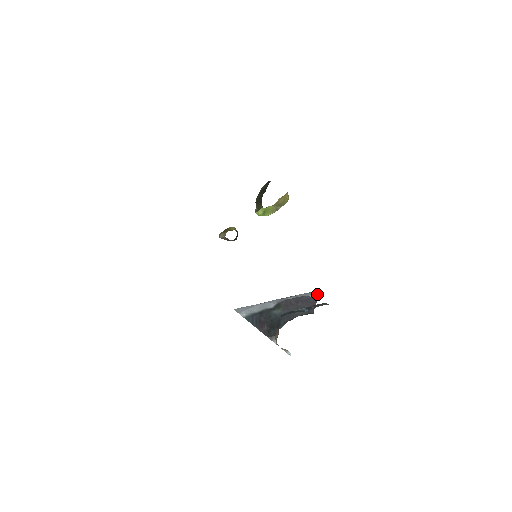
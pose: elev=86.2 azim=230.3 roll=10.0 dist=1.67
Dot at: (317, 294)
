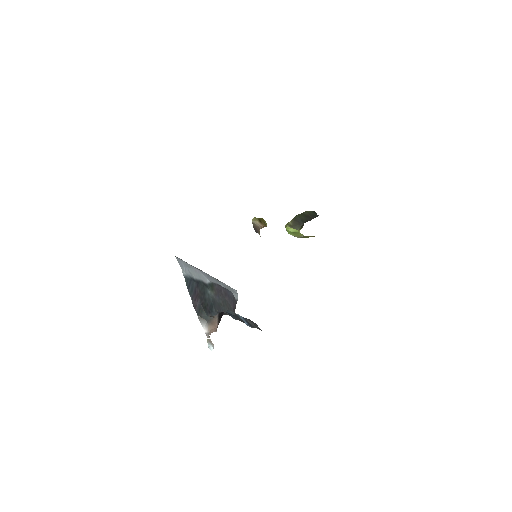
Dot at: (237, 295)
